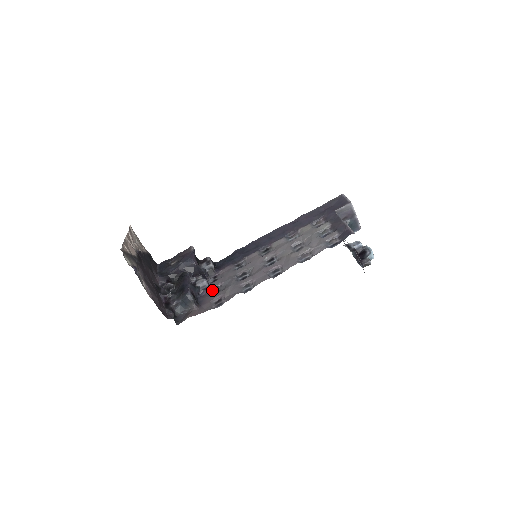
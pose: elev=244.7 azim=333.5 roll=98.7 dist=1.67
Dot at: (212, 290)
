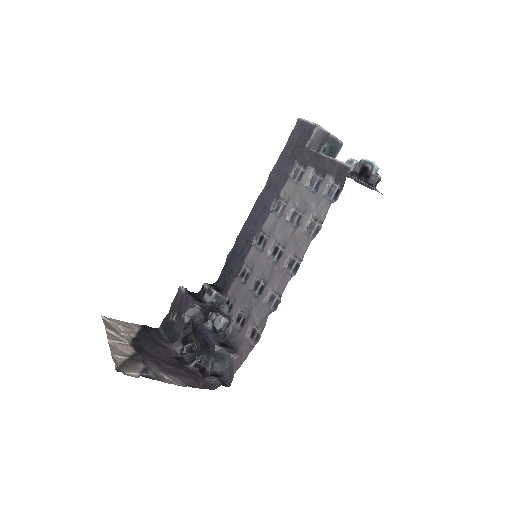
Dot at: (236, 322)
